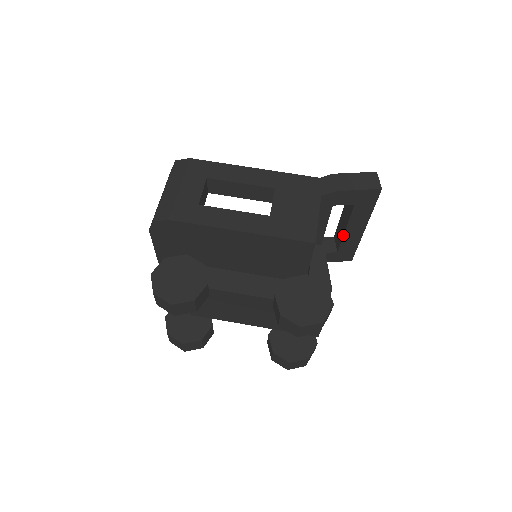
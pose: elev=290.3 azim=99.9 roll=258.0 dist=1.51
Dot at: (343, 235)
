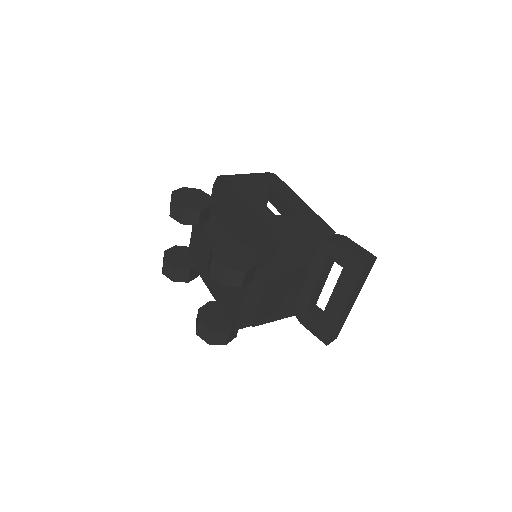
Dot at: (328, 302)
